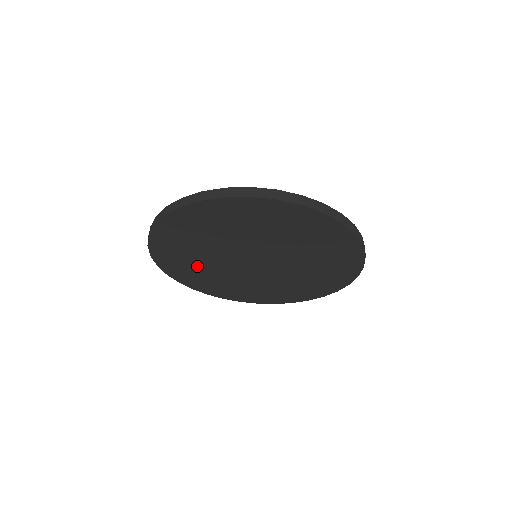
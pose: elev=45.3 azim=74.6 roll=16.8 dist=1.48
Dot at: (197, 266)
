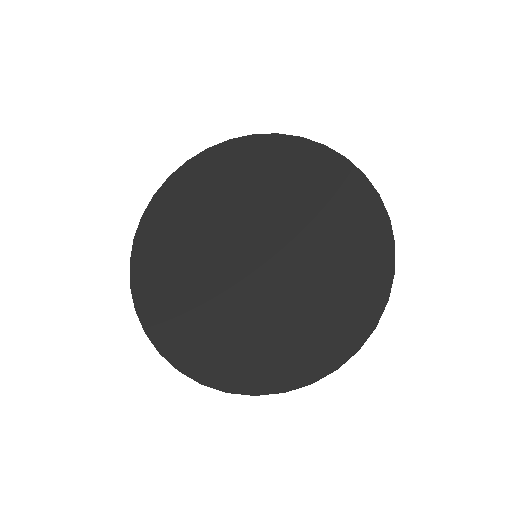
Dot at: (229, 332)
